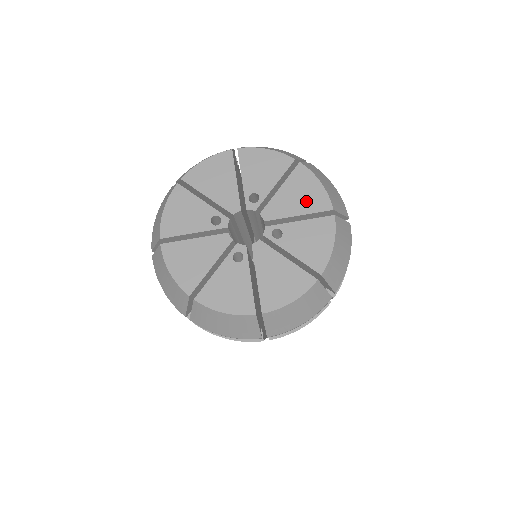
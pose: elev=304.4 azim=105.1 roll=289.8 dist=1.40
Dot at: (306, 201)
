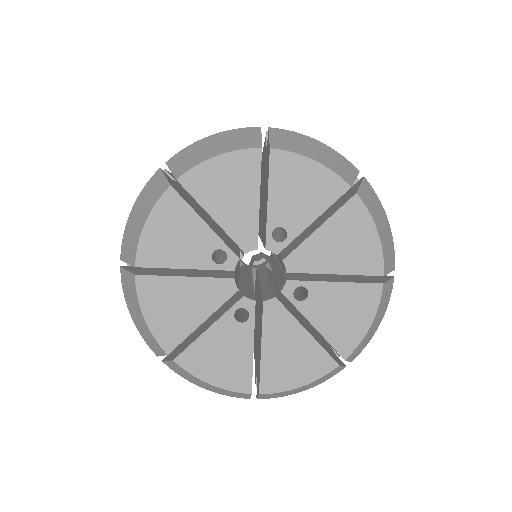
Dot at: (351, 255)
